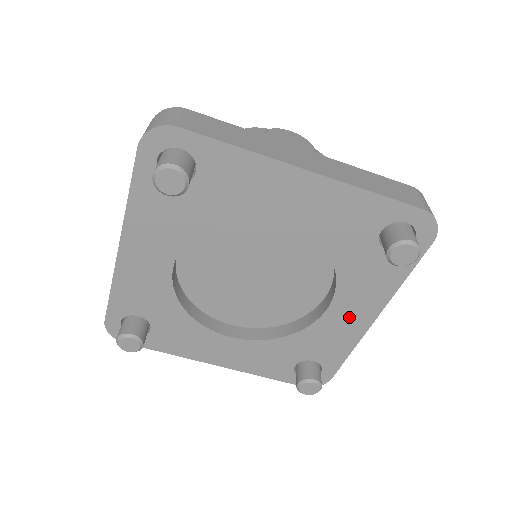
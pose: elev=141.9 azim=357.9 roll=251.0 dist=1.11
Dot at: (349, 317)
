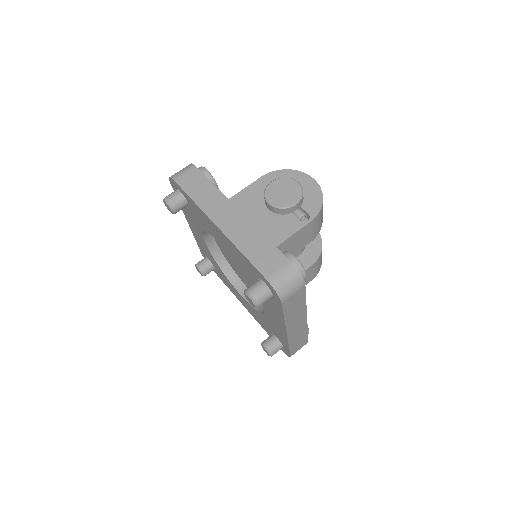
Dot at: (275, 322)
